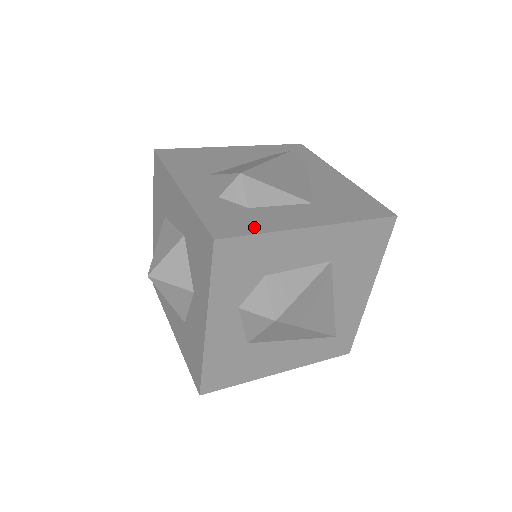
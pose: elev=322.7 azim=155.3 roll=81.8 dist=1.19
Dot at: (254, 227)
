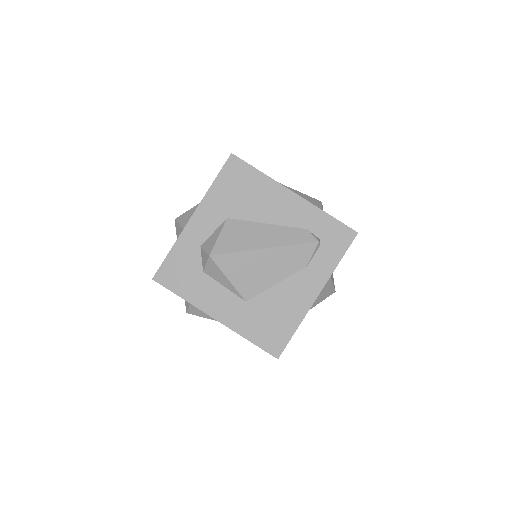
Dot at: (183, 289)
